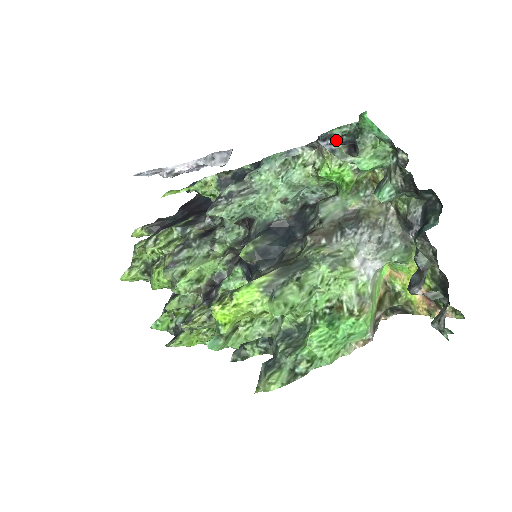
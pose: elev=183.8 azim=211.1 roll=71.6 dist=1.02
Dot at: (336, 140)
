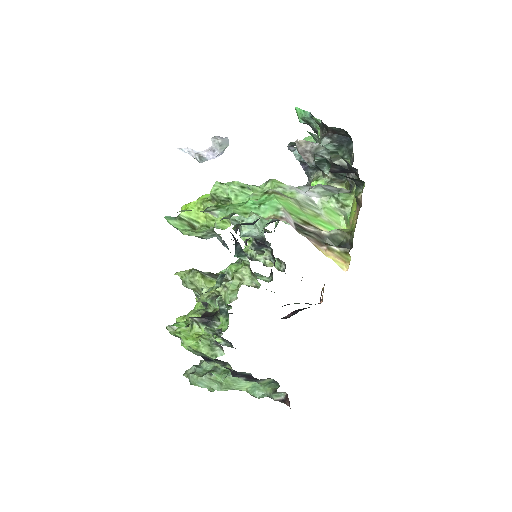
Dot at: occluded
